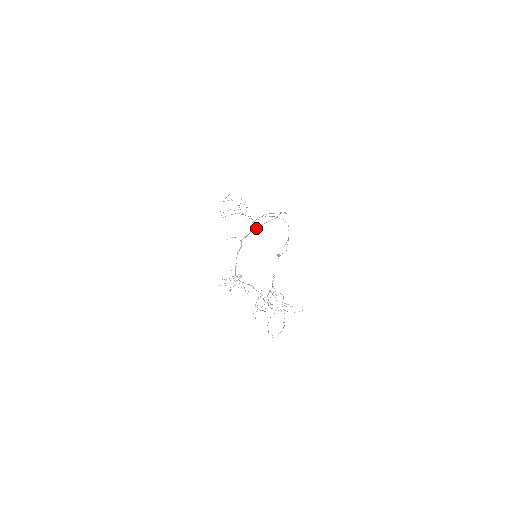
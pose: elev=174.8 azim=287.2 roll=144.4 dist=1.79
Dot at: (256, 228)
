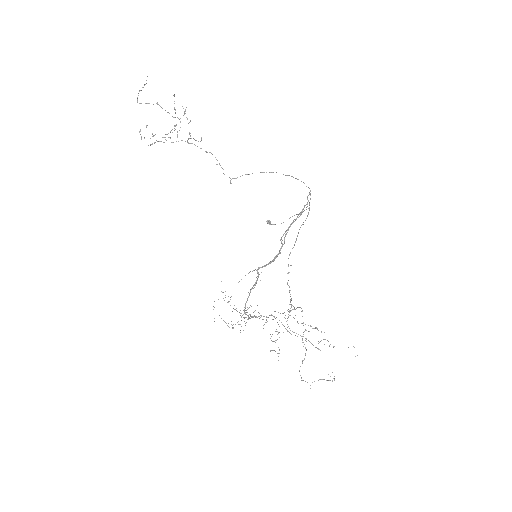
Dot at: (231, 183)
